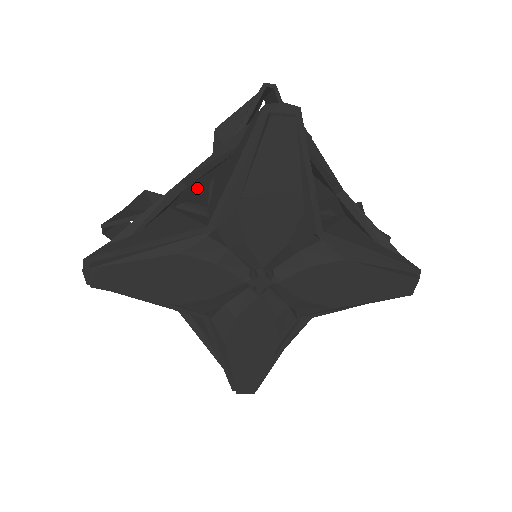
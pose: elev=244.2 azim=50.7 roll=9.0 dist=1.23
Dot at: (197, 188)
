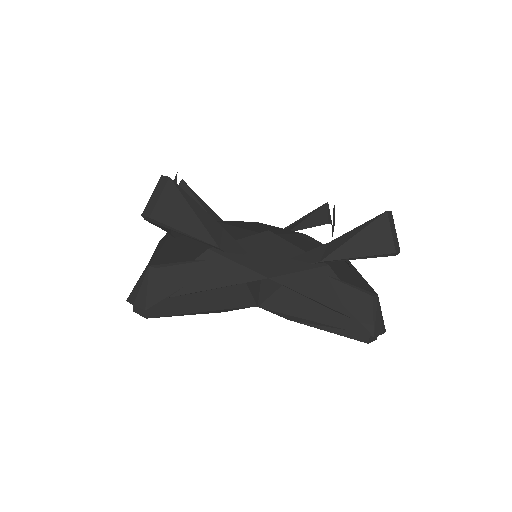
Dot at: (271, 266)
